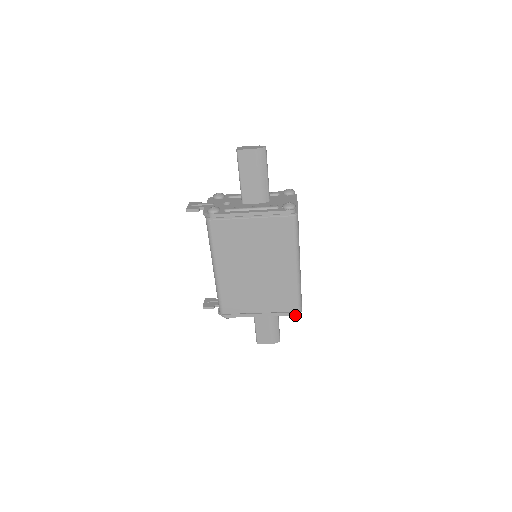
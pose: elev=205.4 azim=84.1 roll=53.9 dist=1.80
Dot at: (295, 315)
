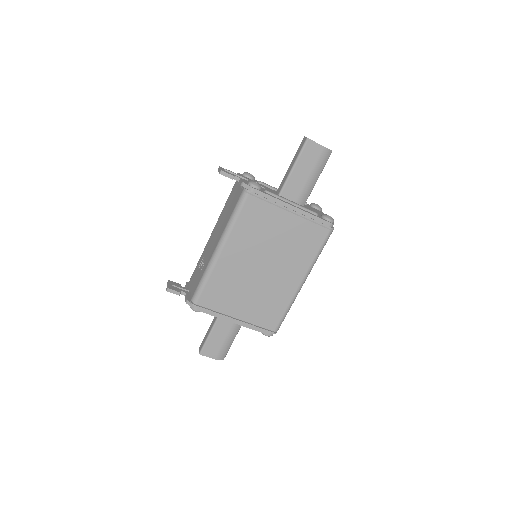
Dot at: (269, 335)
